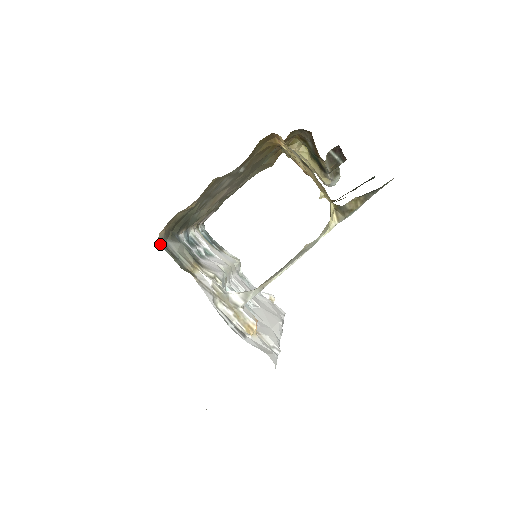
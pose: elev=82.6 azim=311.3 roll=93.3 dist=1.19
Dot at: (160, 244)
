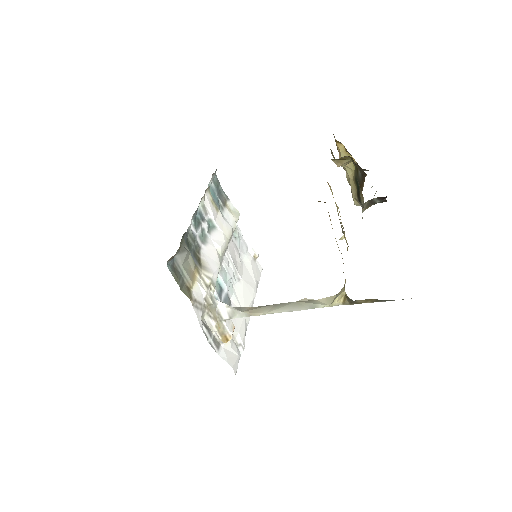
Dot at: (168, 266)
